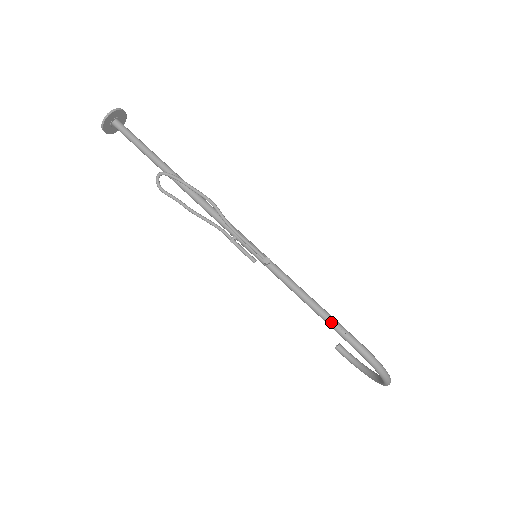
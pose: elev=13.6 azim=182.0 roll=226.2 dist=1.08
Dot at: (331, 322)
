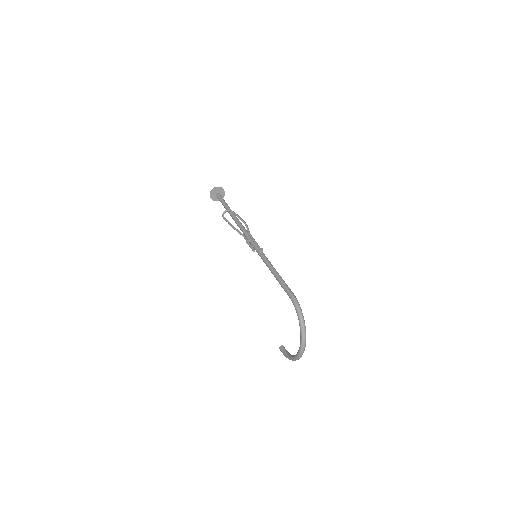
Dot at: (282, 281)
